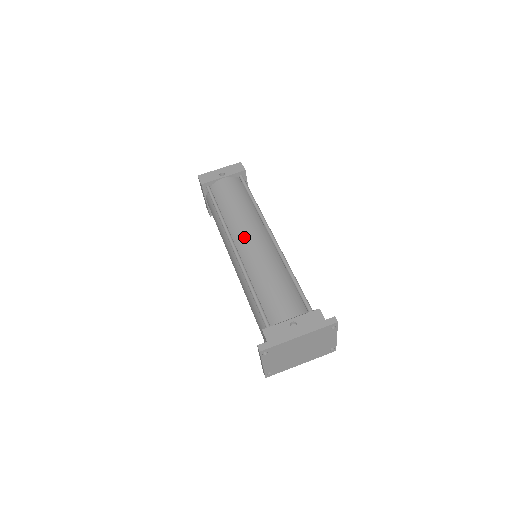
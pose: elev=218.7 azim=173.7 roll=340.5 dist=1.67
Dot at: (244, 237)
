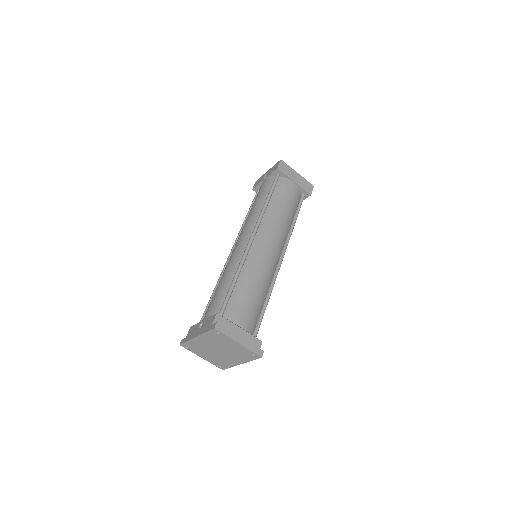
Dot at: (237, 240)
